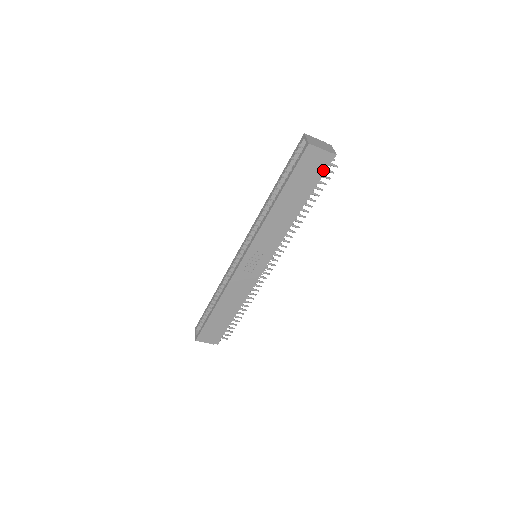
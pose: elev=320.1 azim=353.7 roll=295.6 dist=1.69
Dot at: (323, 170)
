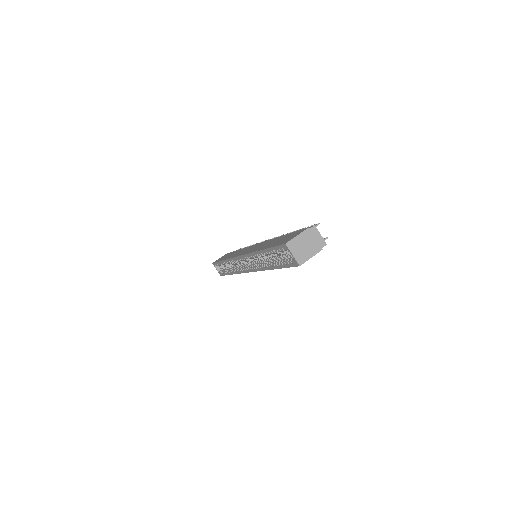
Dot at: occluded
